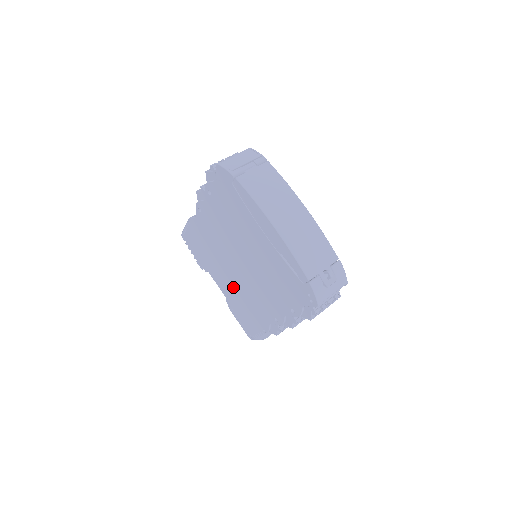
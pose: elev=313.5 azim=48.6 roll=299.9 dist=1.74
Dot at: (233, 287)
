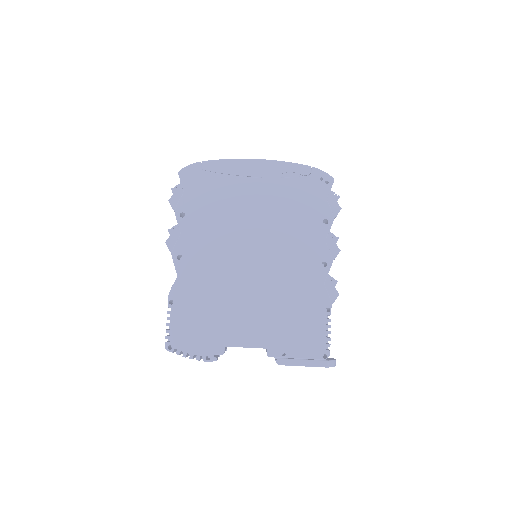
Dot at: (264, 308)
